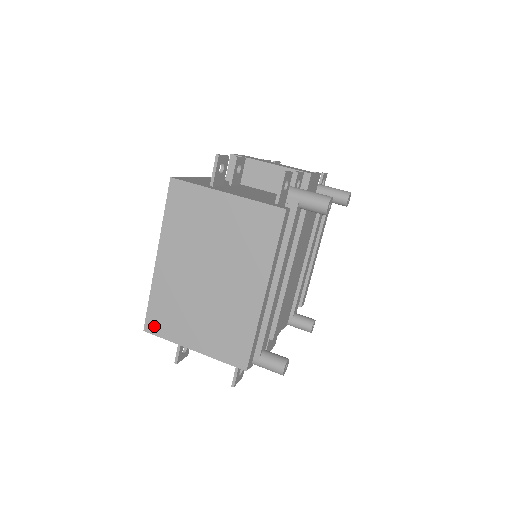
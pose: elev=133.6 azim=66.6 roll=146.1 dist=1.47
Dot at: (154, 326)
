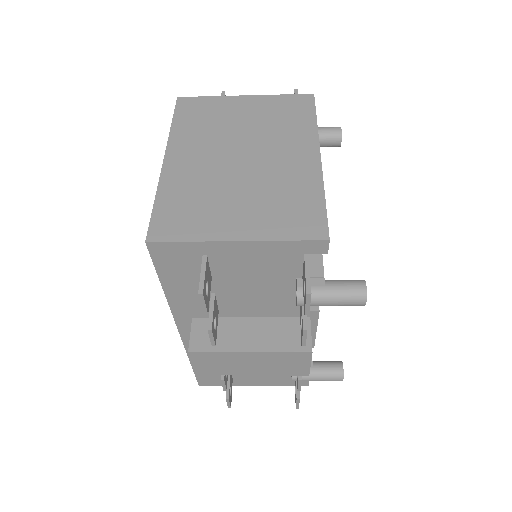
Dot at: (165, 230)
